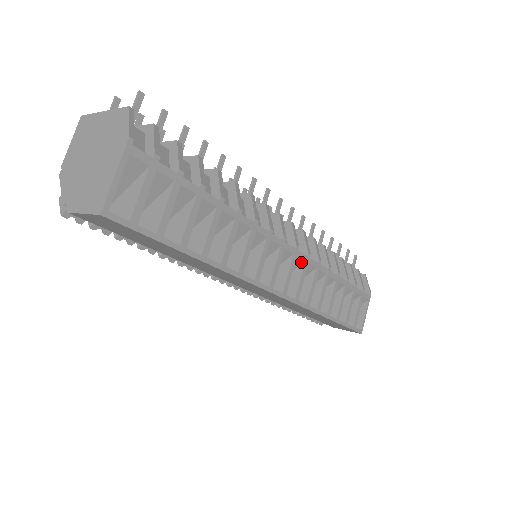
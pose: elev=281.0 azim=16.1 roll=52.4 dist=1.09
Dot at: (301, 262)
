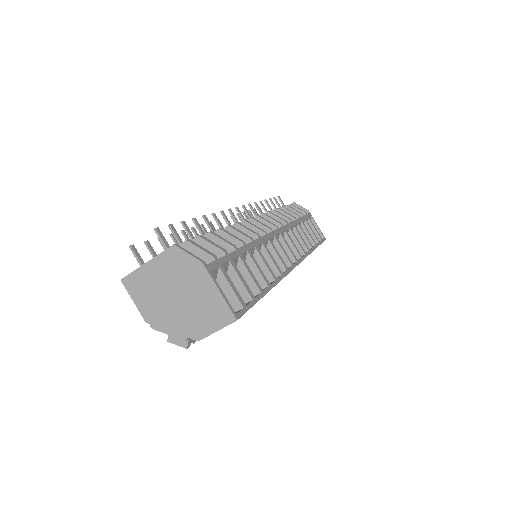
Dot at: (283, 233)
